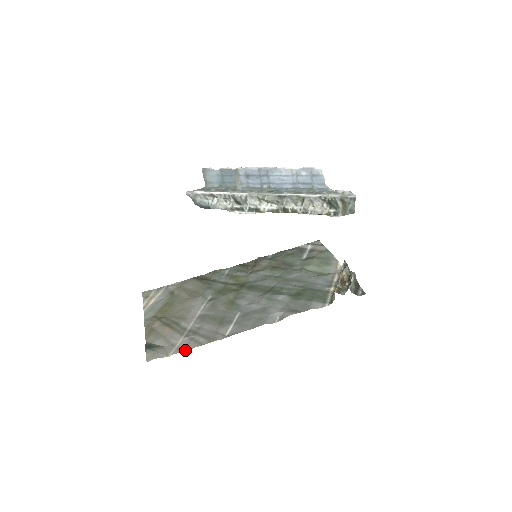
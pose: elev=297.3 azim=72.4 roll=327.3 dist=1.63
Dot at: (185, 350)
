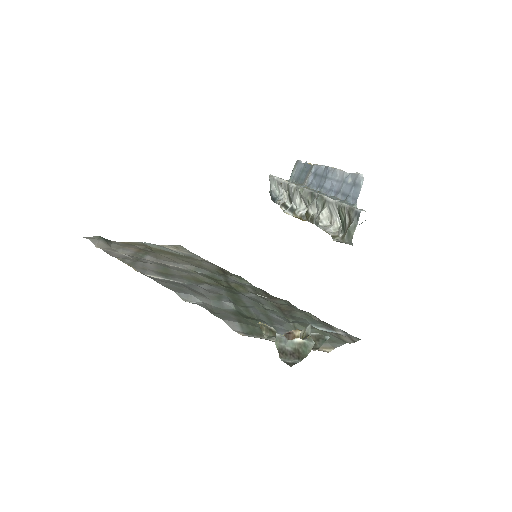
Dot at: (109, 254)
